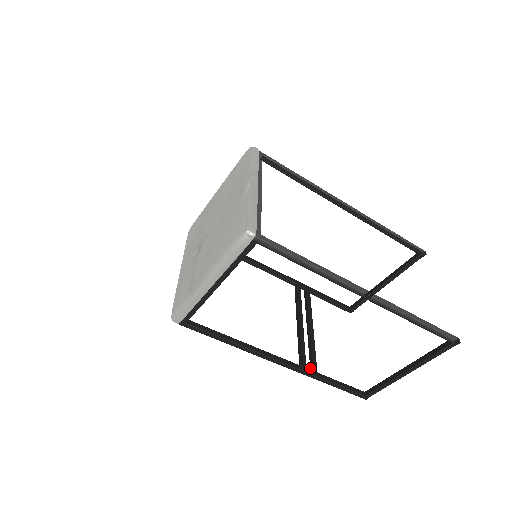
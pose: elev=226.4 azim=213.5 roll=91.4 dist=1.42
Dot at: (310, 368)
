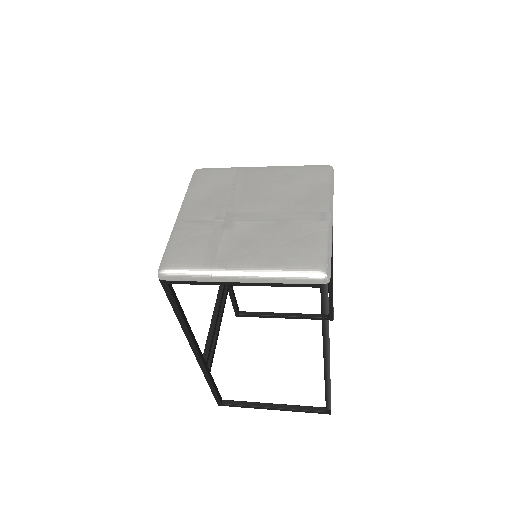
Dot at: occluded
